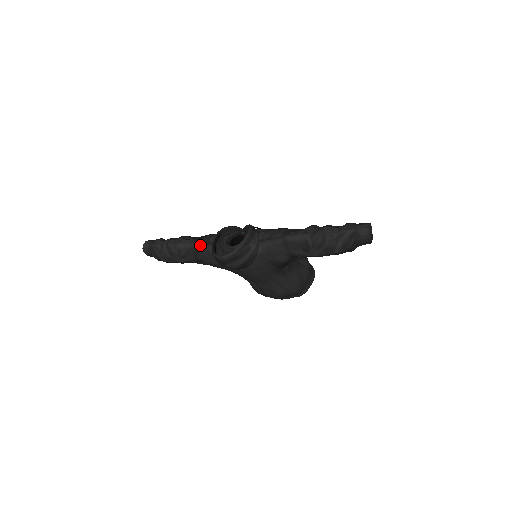
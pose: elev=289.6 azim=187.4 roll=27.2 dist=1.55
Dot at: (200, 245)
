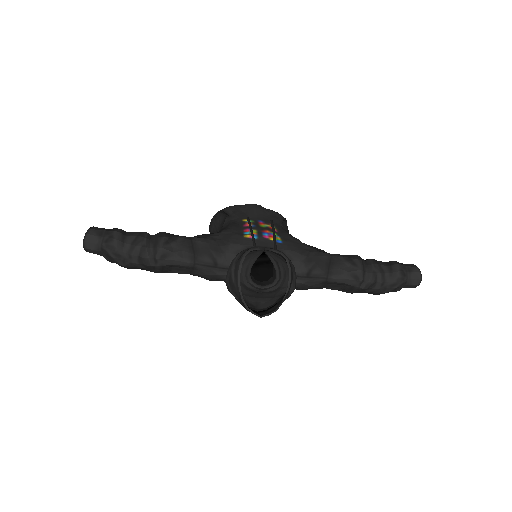
Dot at: (202, 266)
